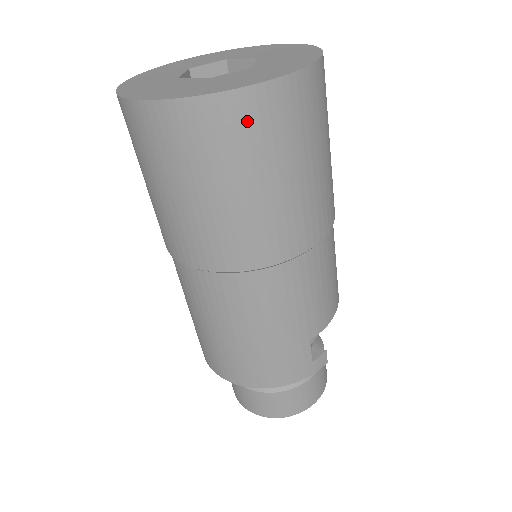
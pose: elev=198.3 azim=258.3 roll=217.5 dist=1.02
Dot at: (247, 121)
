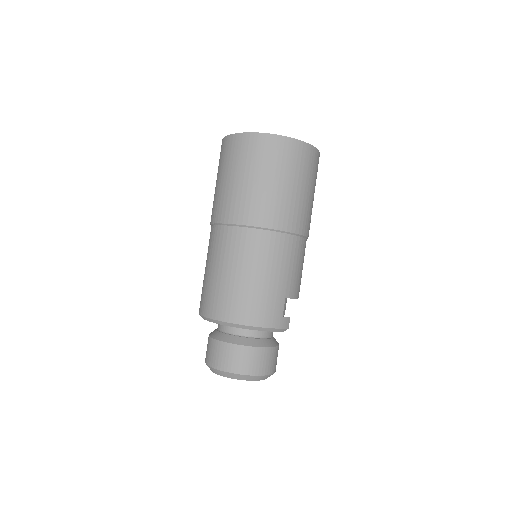
Dot at: (293, 153)
